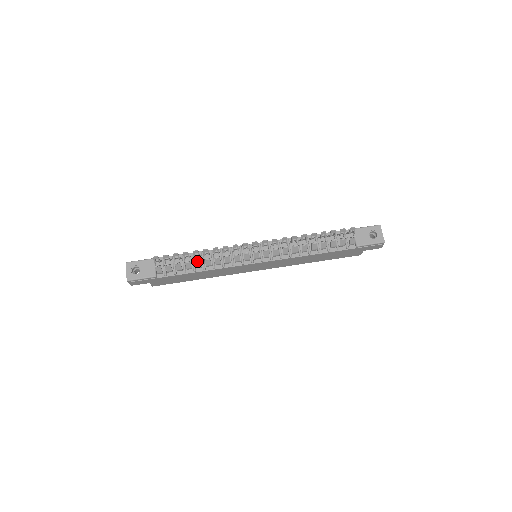
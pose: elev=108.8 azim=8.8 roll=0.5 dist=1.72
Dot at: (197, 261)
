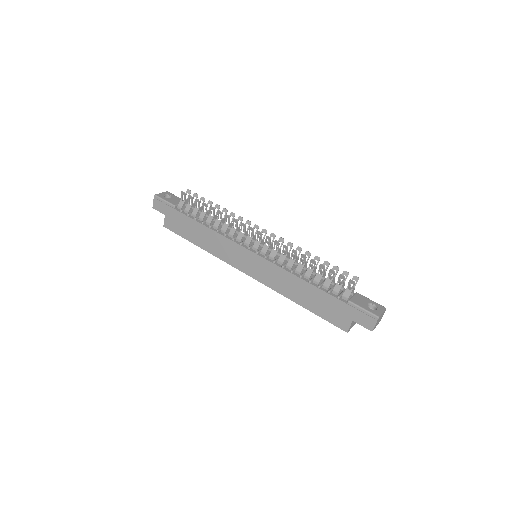
Dot at: (212, 216)
